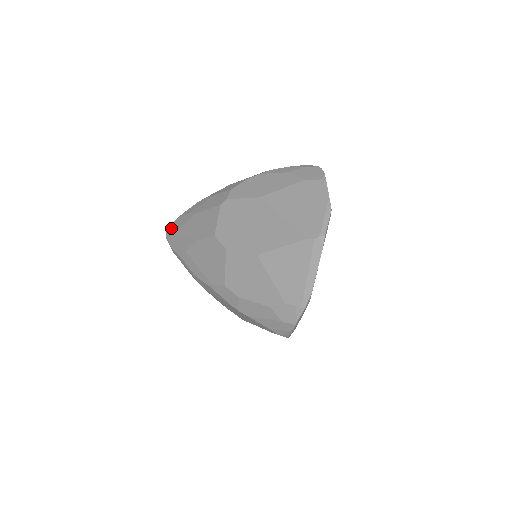
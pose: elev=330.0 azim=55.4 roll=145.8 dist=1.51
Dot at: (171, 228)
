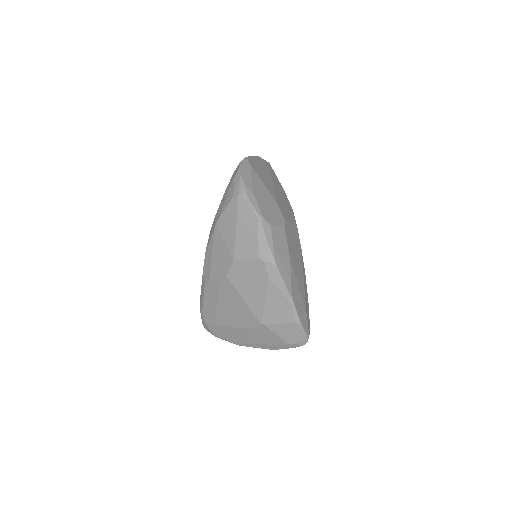
Dot at: occluded
